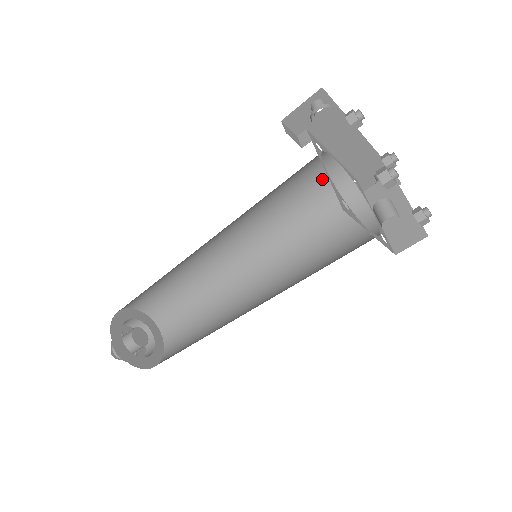
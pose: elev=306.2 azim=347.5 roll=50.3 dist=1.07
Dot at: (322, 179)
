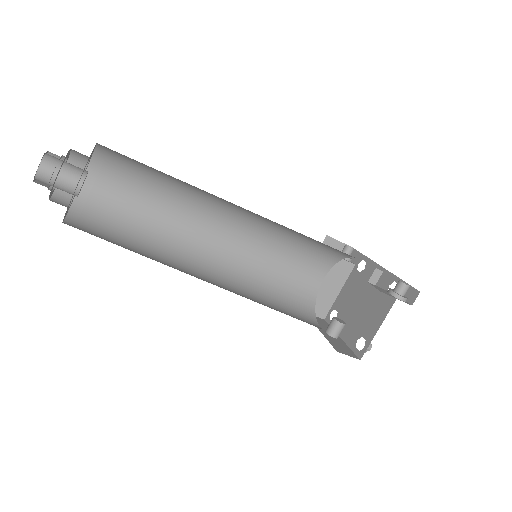
Dot at: occluded
